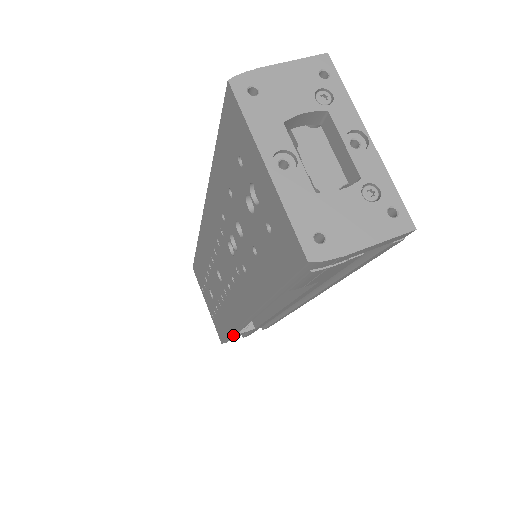
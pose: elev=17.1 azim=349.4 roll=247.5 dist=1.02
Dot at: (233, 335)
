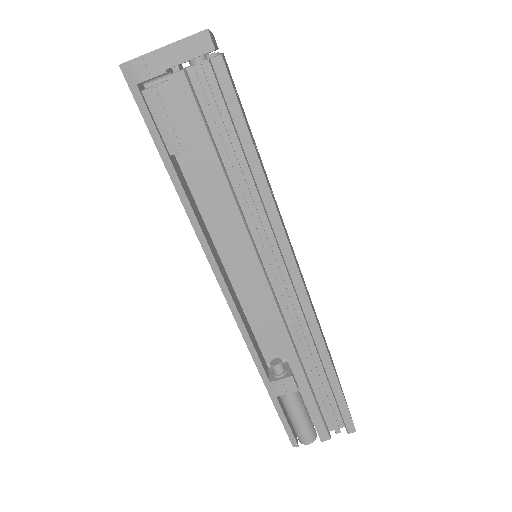
Dot at: (270, 387)
